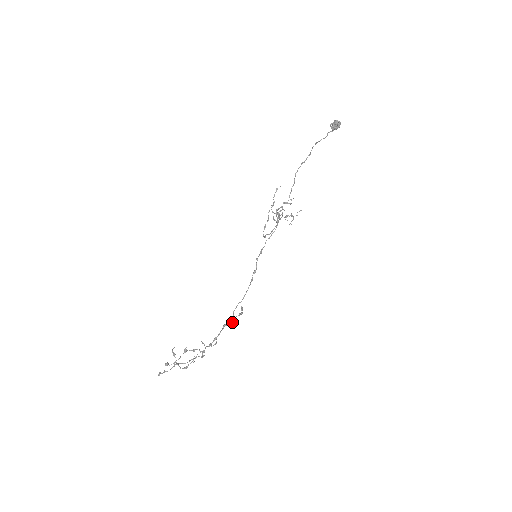
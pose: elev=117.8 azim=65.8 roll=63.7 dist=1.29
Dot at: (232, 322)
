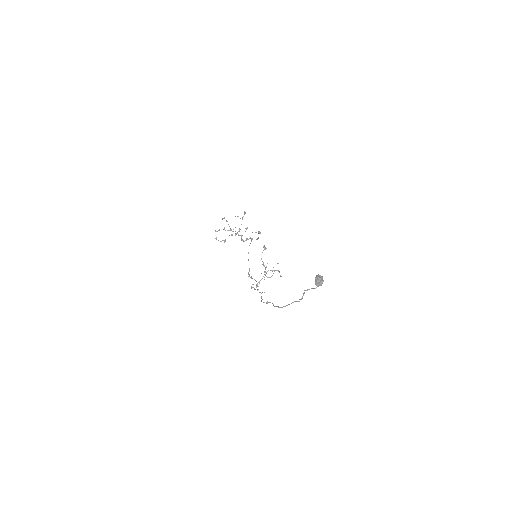
Dot at: (251, 240)
